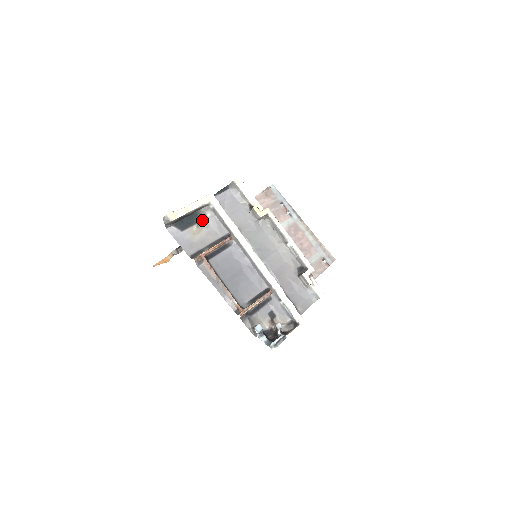
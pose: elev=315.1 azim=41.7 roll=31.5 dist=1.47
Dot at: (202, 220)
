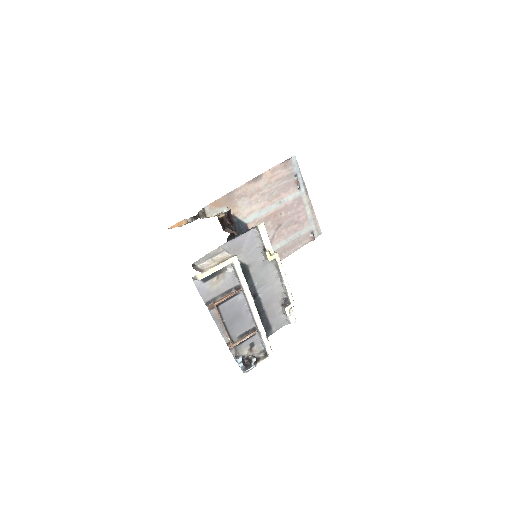
Dot at: (222, 273)
